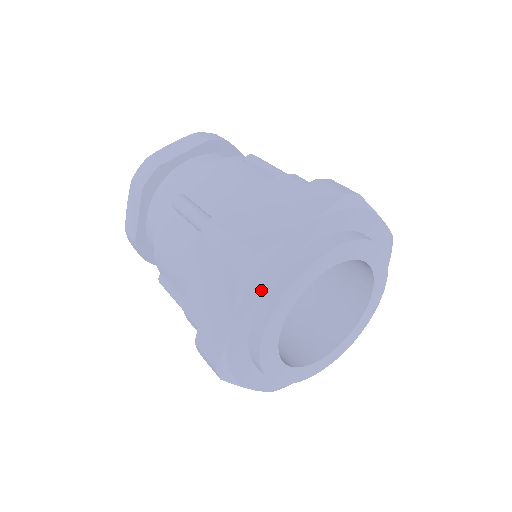
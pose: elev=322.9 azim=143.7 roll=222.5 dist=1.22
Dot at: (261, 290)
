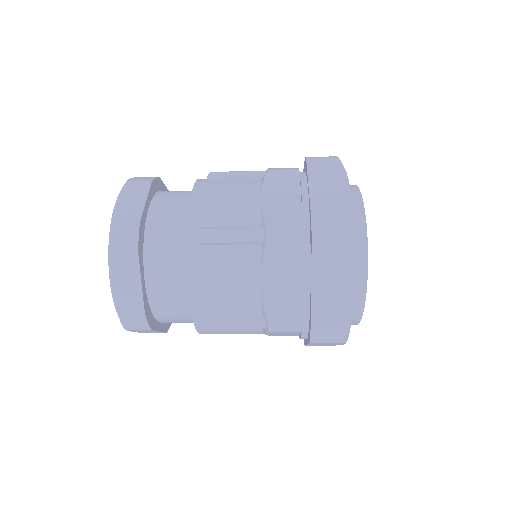
Dot at: occluded
